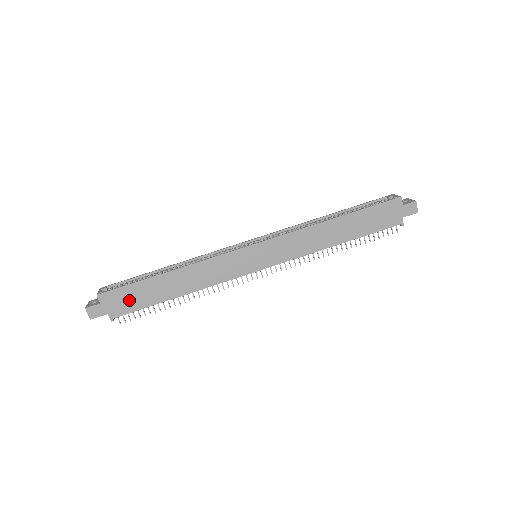
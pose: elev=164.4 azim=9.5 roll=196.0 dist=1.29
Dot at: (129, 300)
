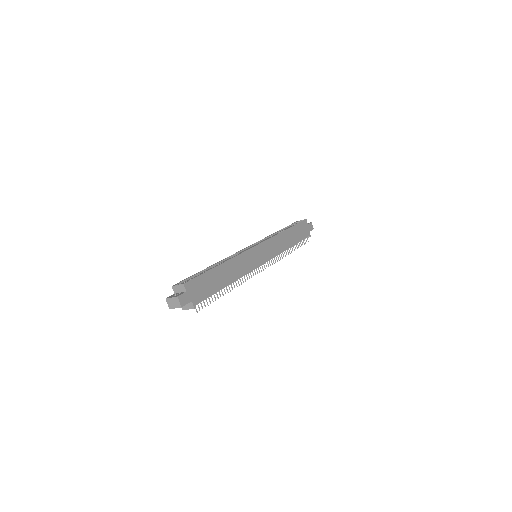
Dot at: (203, 288)
